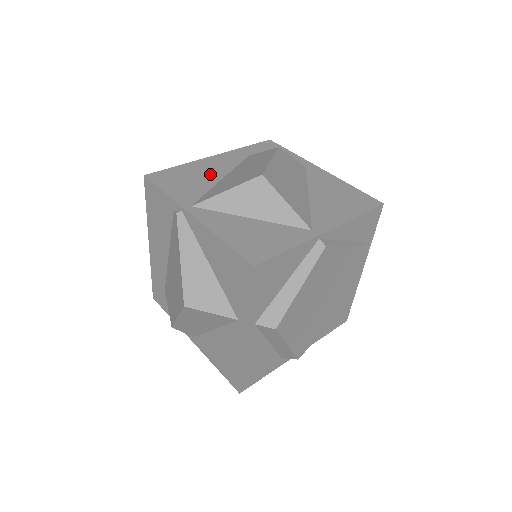
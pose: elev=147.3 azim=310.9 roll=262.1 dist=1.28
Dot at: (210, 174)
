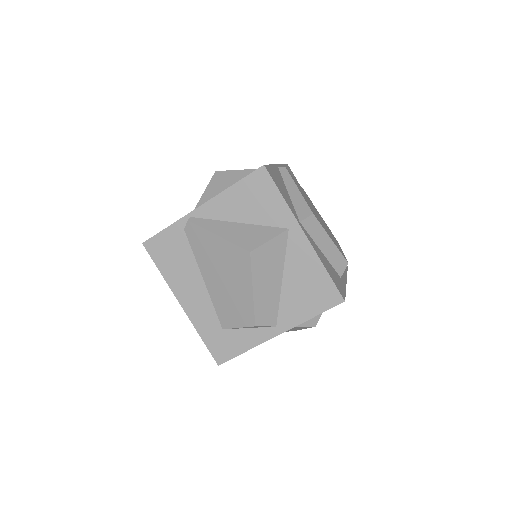
Dot at: occluded
